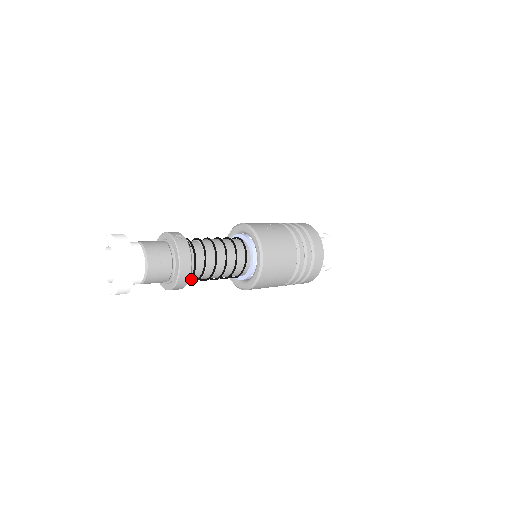
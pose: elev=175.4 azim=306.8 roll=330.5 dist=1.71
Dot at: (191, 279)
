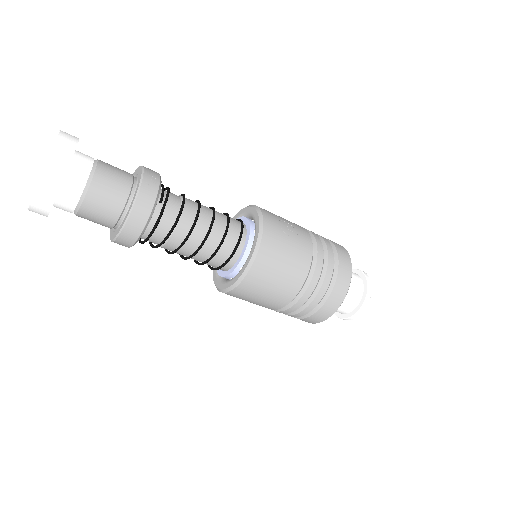
Dot at: (144, 242)
